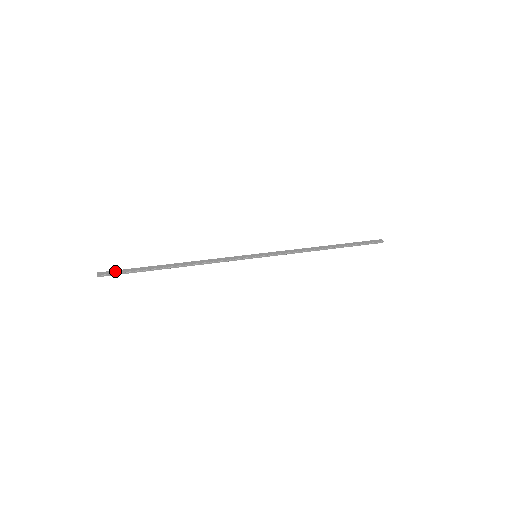
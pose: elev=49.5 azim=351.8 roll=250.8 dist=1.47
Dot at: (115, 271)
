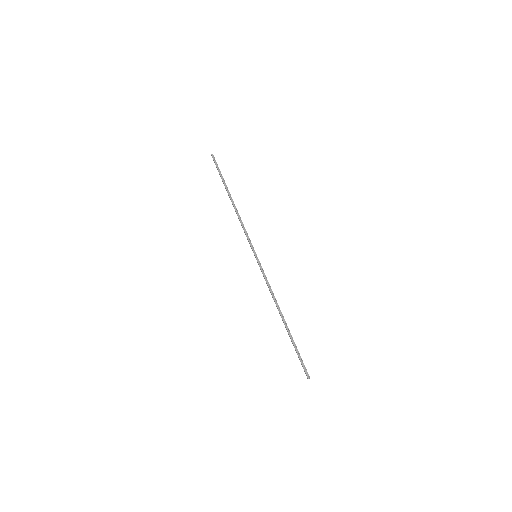
Dot at: occluded
